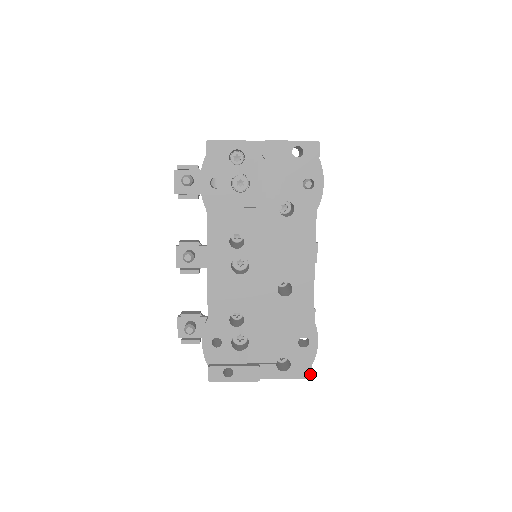
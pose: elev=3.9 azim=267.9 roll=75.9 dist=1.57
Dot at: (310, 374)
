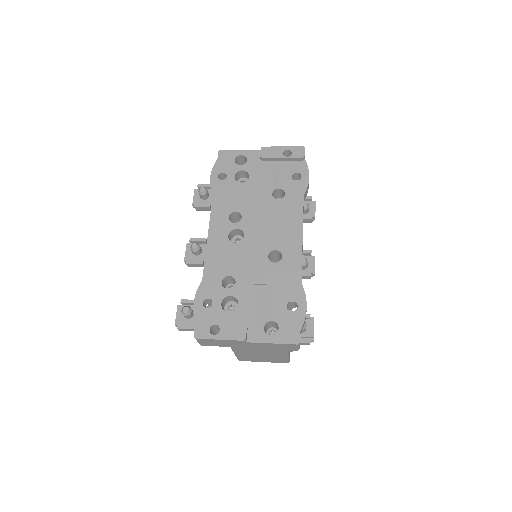
Dot at: (299, 340)
